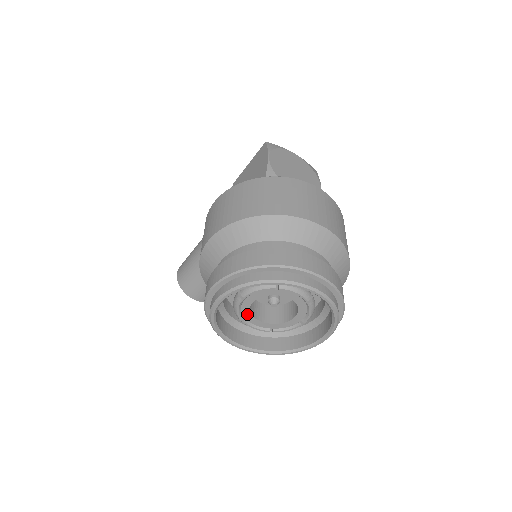
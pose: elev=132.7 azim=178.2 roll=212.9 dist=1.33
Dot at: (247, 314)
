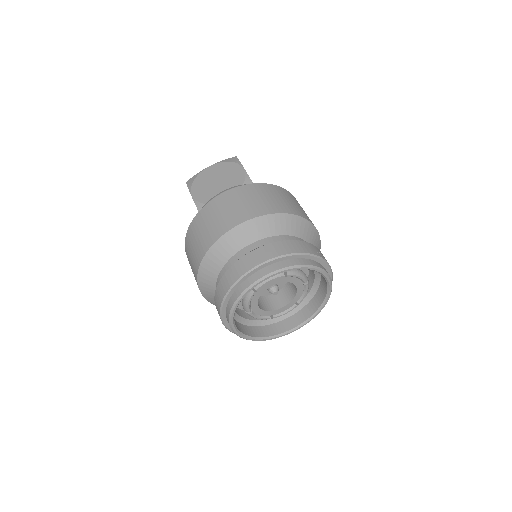
Dot at: (269, 313)
